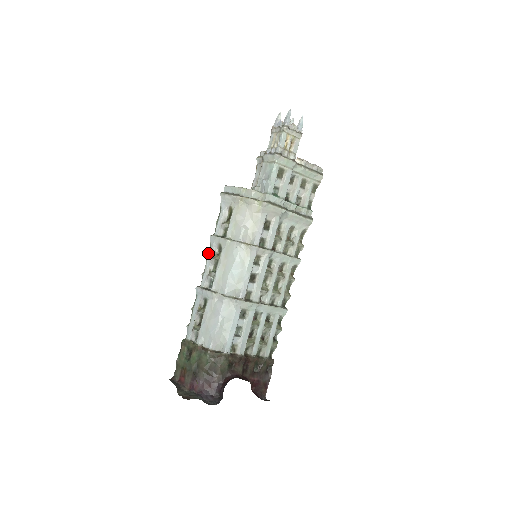
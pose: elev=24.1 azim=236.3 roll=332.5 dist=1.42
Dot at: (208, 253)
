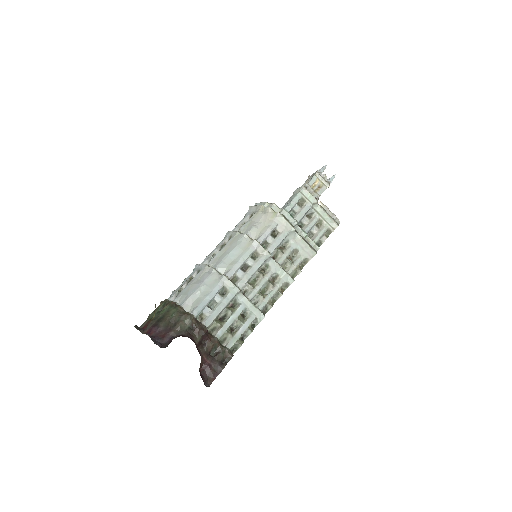
Dot at: (219, 243)
